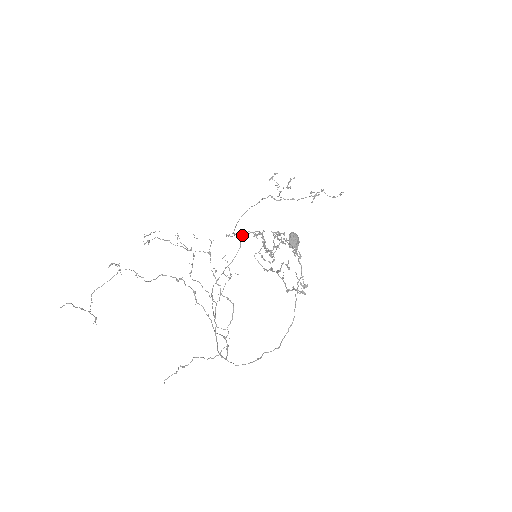
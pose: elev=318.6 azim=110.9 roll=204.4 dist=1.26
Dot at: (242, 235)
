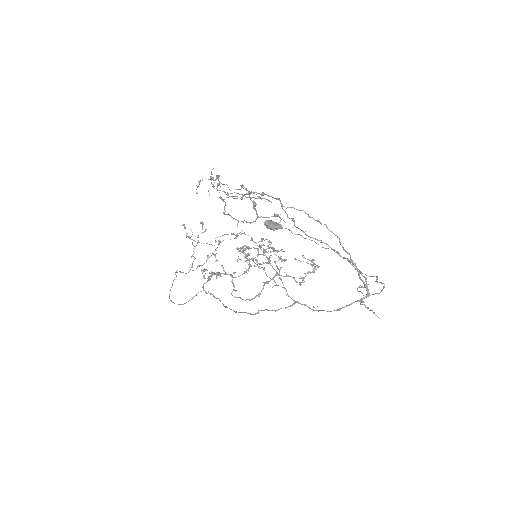
Dot at: (208, 276)
